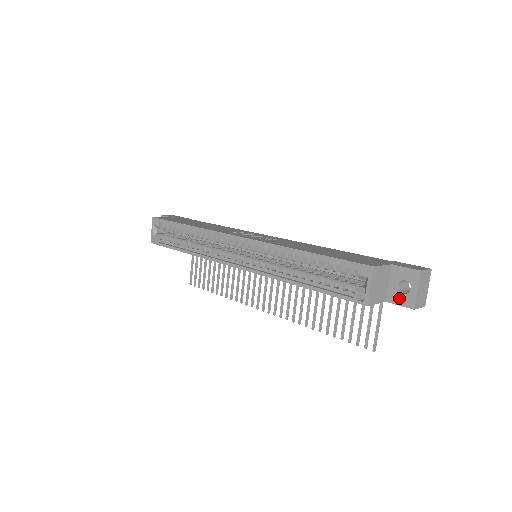
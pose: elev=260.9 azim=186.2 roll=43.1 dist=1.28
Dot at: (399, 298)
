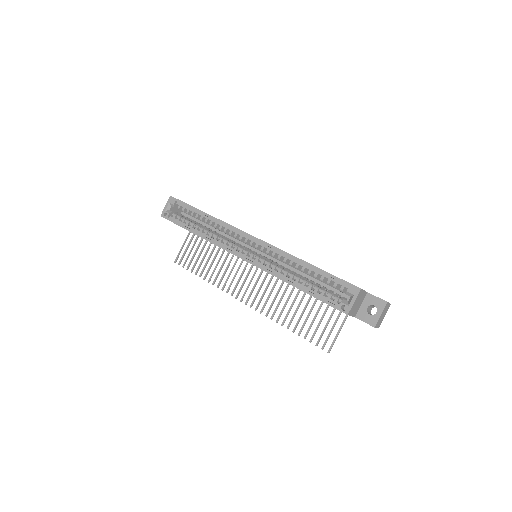
Dot at: (366, 317)
